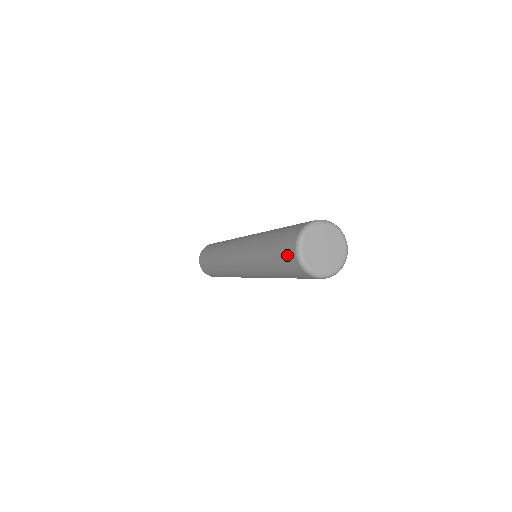
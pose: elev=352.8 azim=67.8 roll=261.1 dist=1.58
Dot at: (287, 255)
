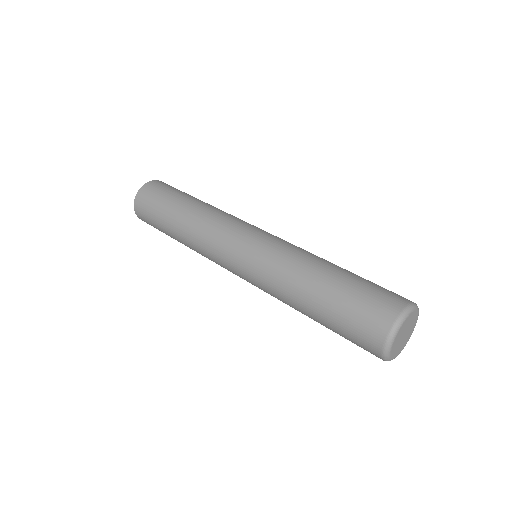
Dot at: (376, 310)
